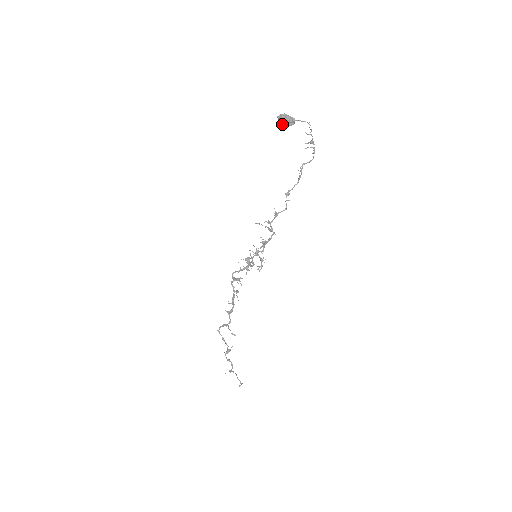
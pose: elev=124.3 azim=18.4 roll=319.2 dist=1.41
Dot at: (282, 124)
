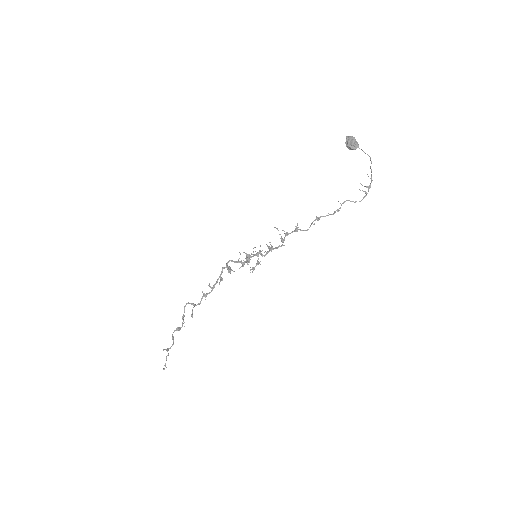
Dot at: (346, 145)
